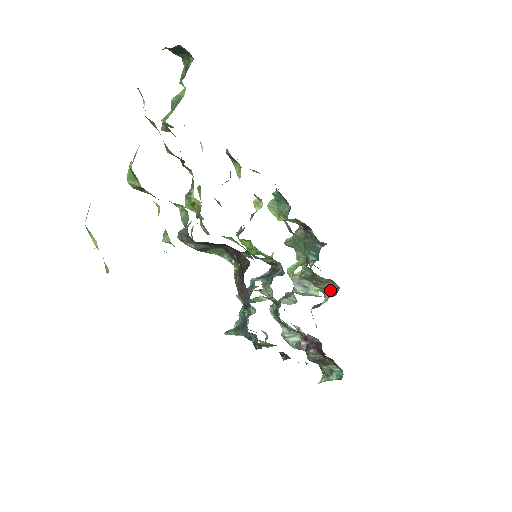
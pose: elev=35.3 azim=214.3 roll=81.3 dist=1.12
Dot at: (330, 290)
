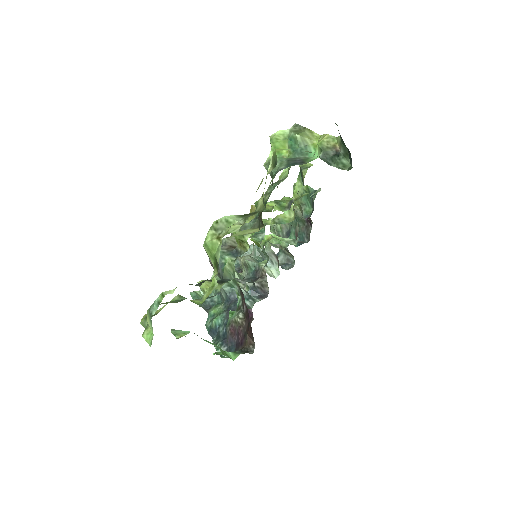
Dot at: (286, 257)
